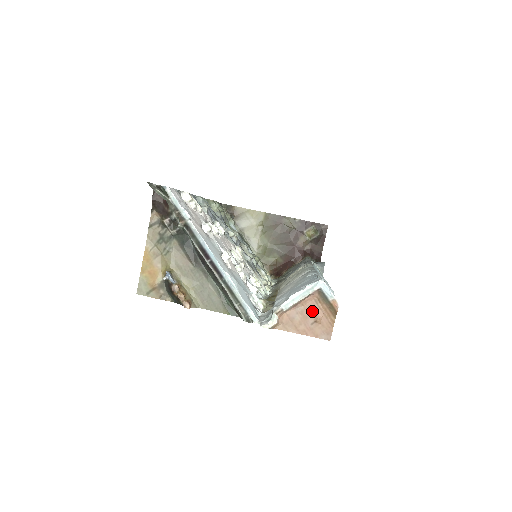
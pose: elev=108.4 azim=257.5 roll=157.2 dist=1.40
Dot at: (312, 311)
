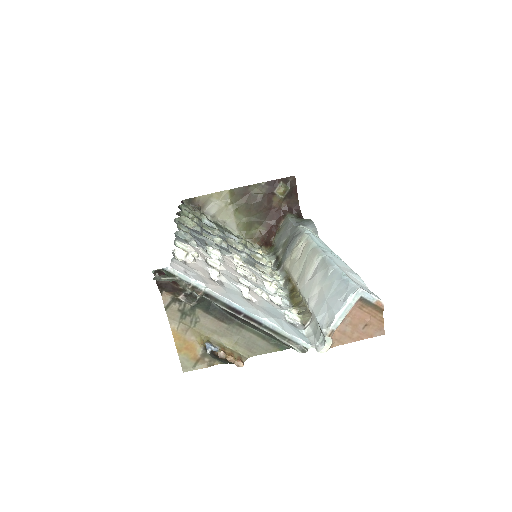
Dot at: (359, 318)
